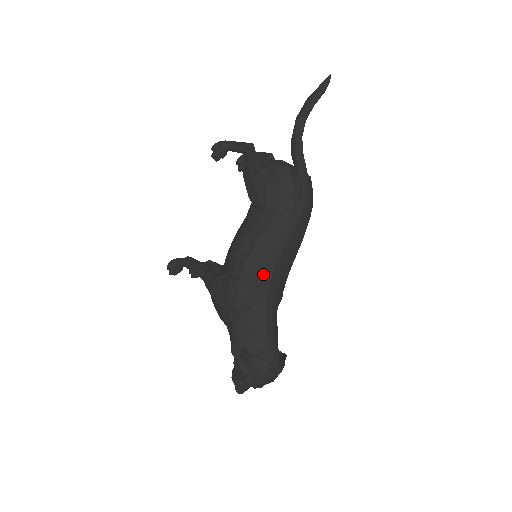
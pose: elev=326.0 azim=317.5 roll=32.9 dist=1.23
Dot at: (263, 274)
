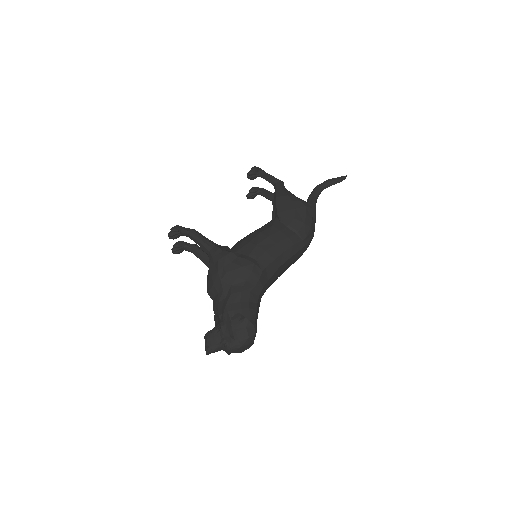
Dot at: (272, 267)
